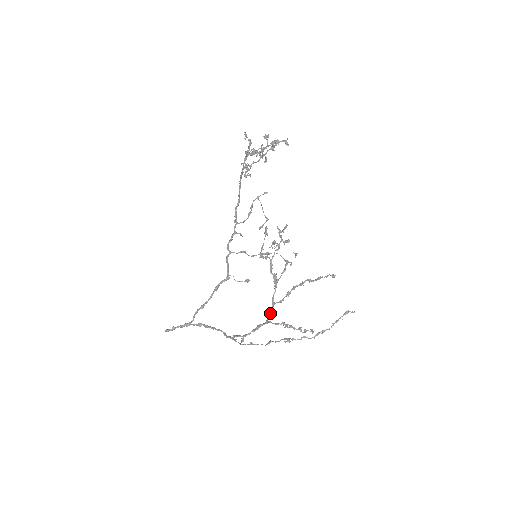
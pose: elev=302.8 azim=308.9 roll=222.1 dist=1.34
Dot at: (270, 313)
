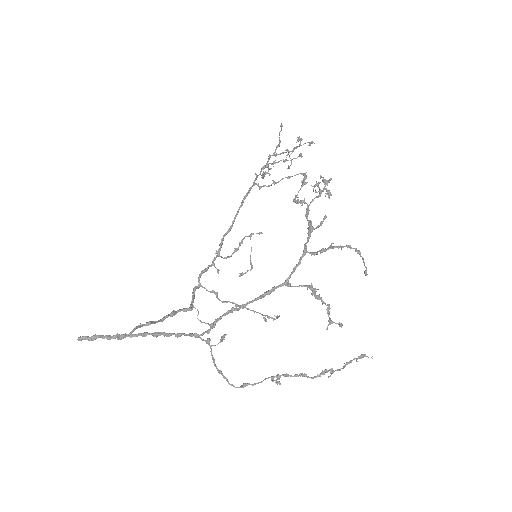
Dot at: (296, 266)
